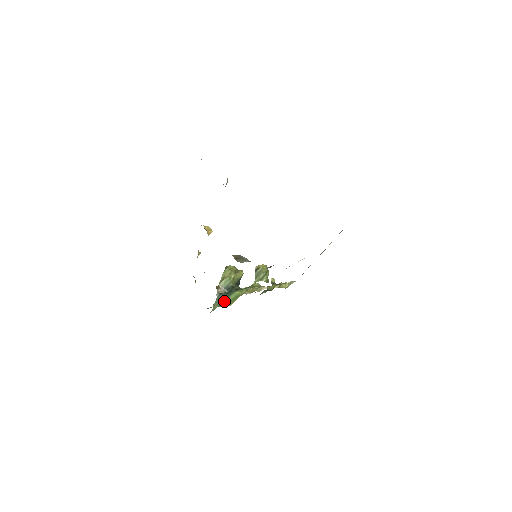
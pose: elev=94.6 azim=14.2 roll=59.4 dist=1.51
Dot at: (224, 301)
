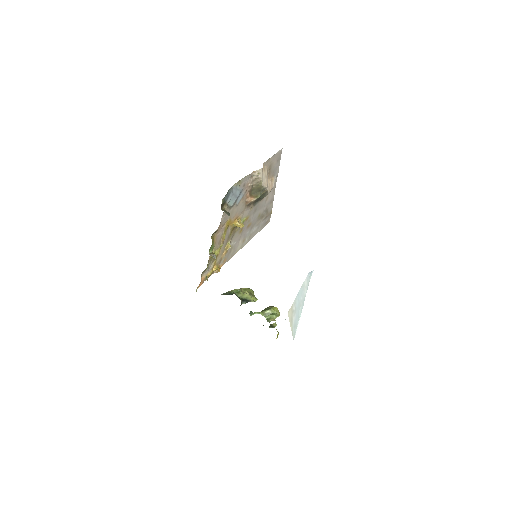
Dot at: occluded
